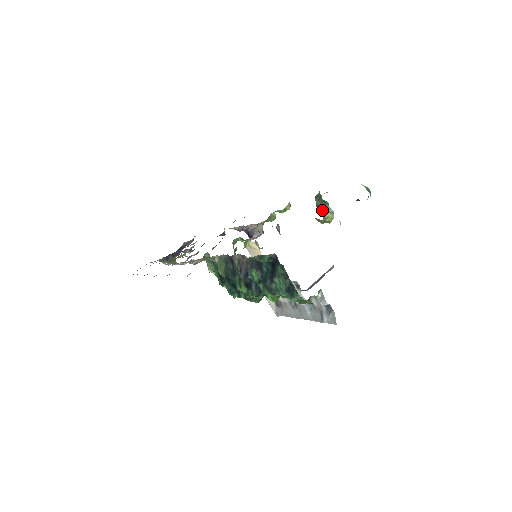
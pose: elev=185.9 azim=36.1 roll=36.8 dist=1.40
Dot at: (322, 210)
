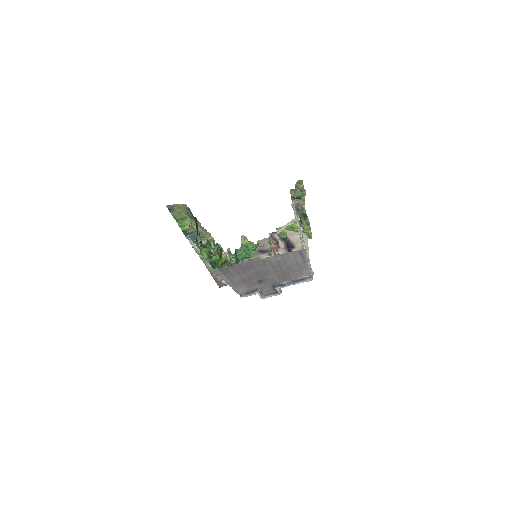
Dot at: (302, 222)
